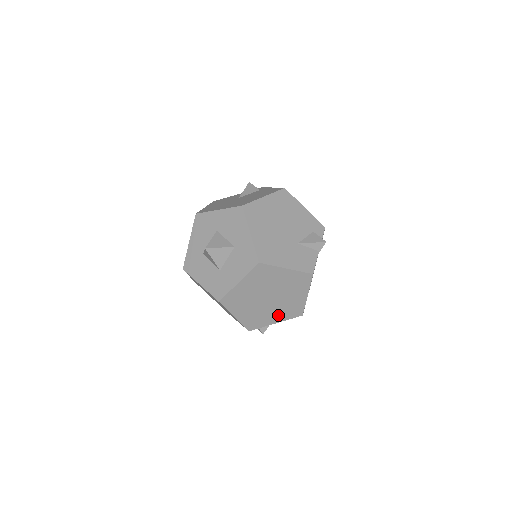
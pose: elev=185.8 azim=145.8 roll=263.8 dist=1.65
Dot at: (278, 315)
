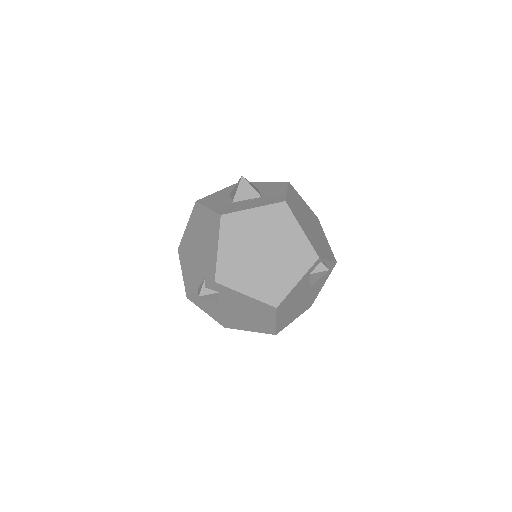
Dot at: (324, 250)
